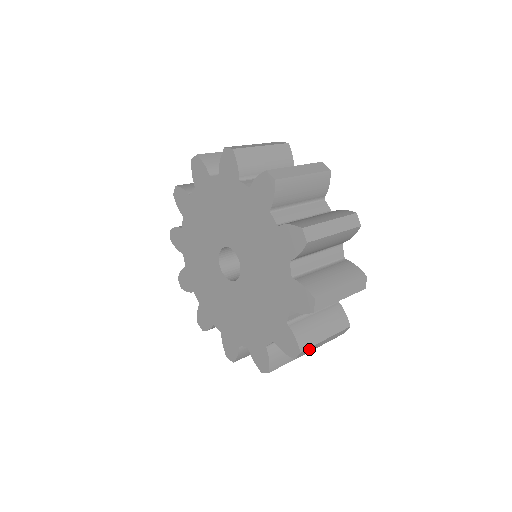
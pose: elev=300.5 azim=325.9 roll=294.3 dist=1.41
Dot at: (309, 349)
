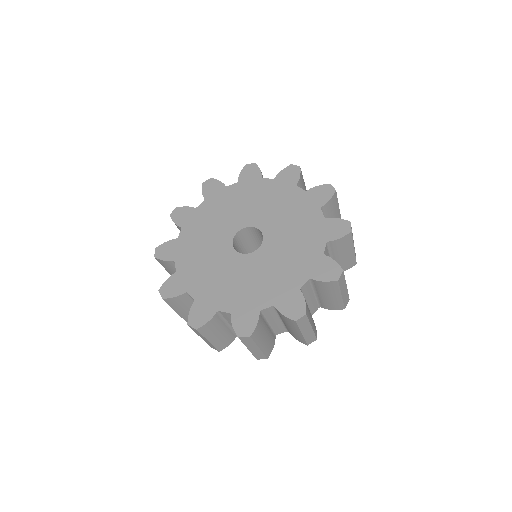
Dot at: (305, 322)
